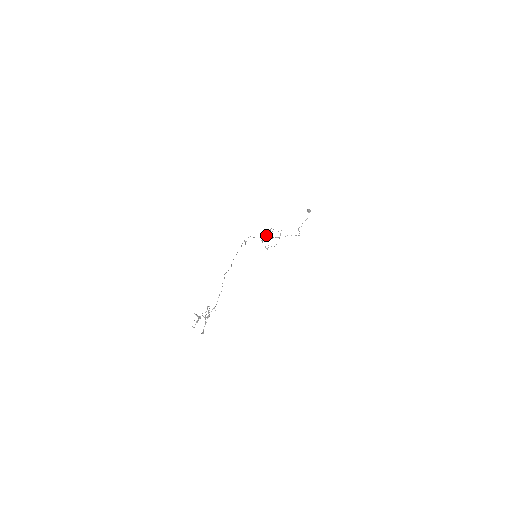
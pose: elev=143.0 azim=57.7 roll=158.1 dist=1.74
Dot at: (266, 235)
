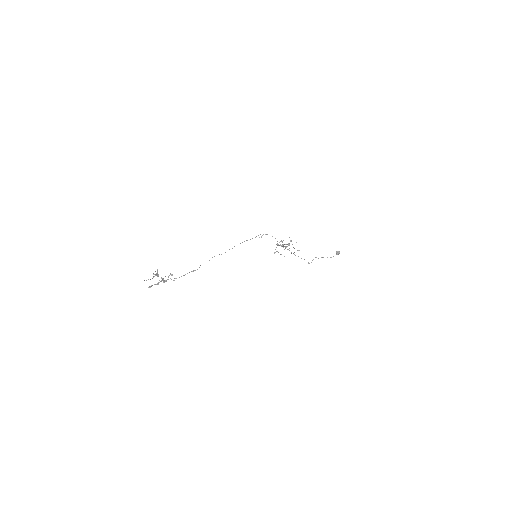
Dot at: occluded
